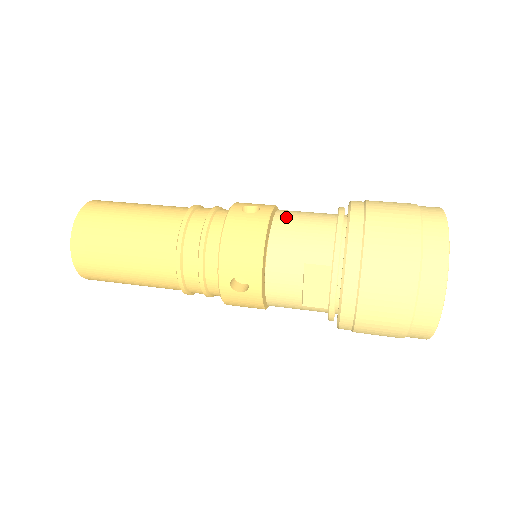
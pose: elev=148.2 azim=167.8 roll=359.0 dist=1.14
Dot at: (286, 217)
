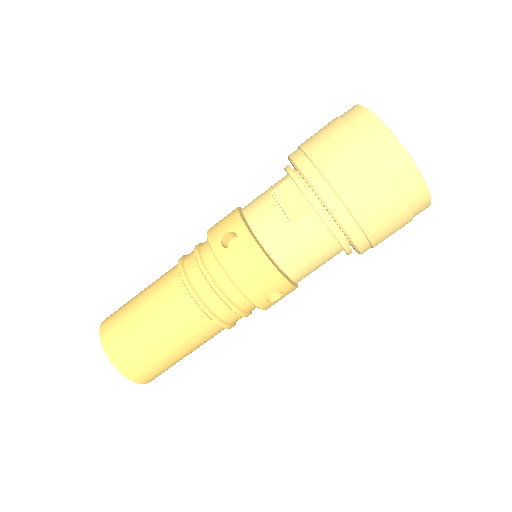
Dot at: occluded
